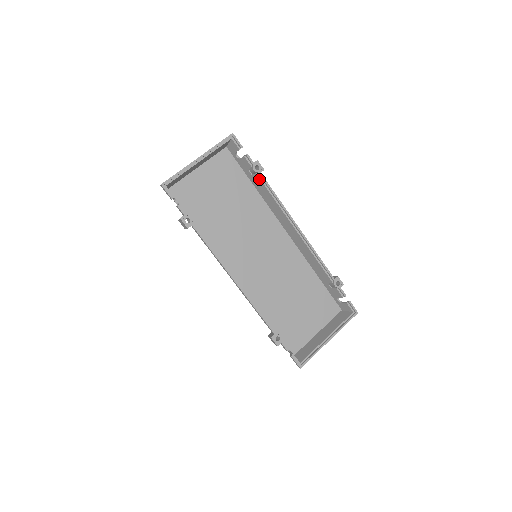
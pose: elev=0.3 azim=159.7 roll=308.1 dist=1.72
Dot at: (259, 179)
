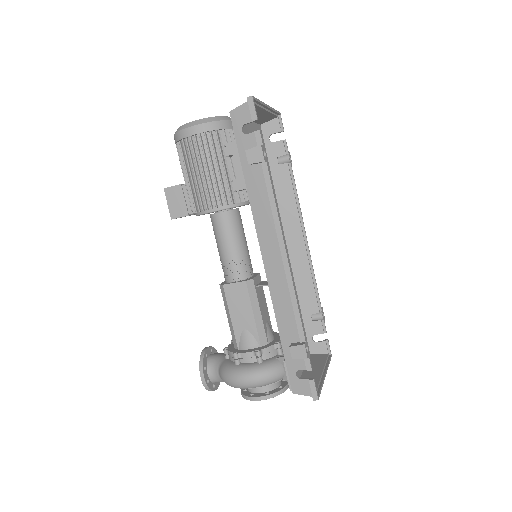
Dot at: (288, 170)
